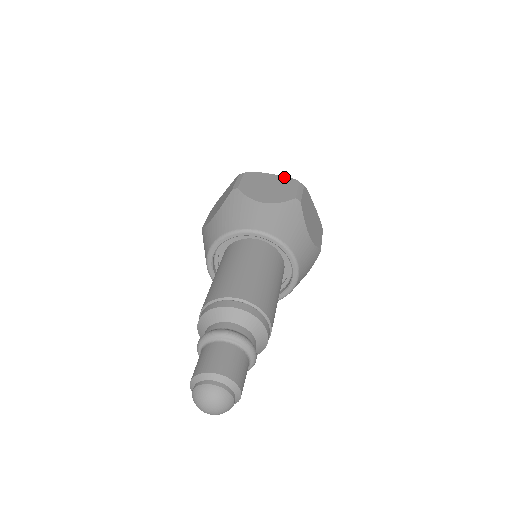
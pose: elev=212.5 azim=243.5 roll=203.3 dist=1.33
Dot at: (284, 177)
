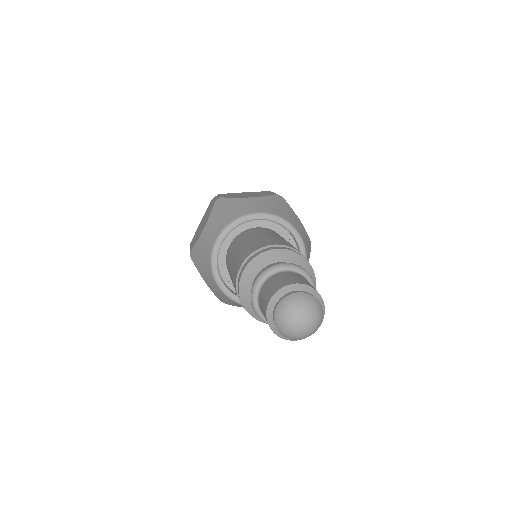
Dot at: occluded
